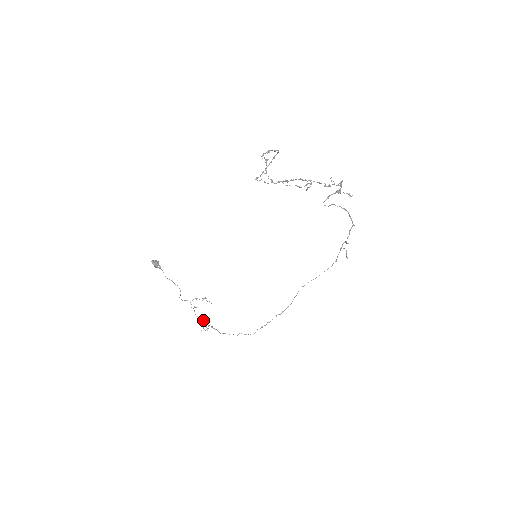
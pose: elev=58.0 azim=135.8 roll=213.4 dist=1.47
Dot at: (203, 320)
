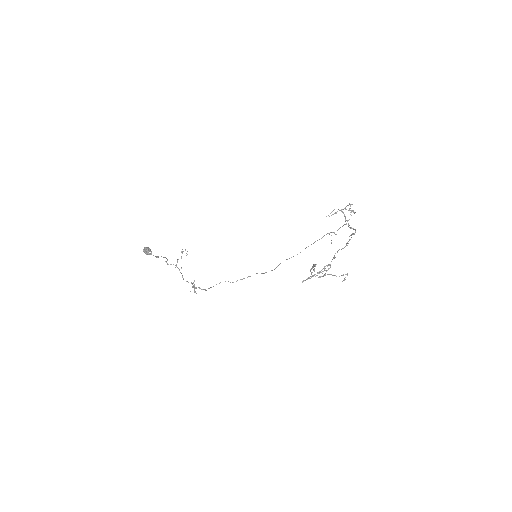
Dot at: (192, 284)
